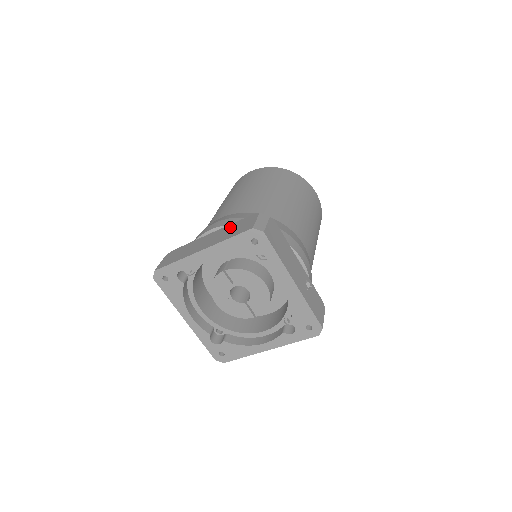
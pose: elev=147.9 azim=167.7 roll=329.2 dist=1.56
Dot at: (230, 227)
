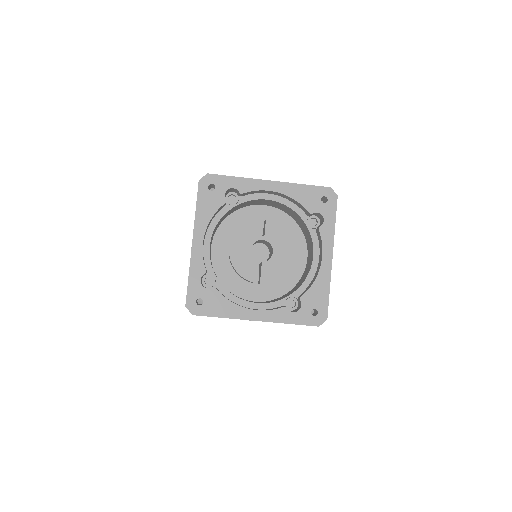
Dot at: occluded
